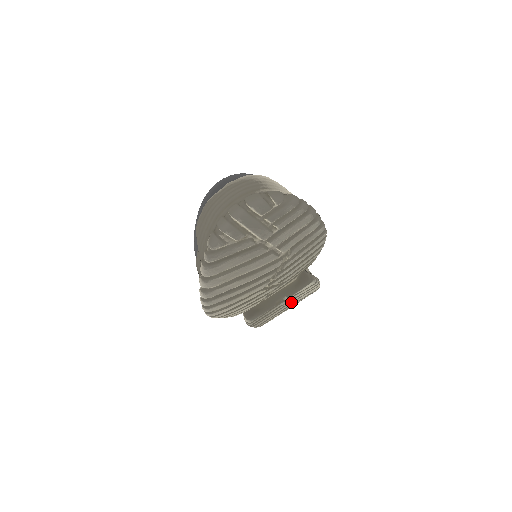
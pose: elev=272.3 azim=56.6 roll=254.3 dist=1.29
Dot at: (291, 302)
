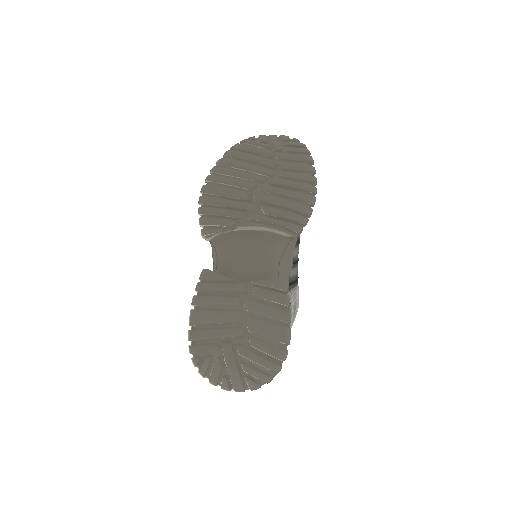
Dot at: (247, 315)
